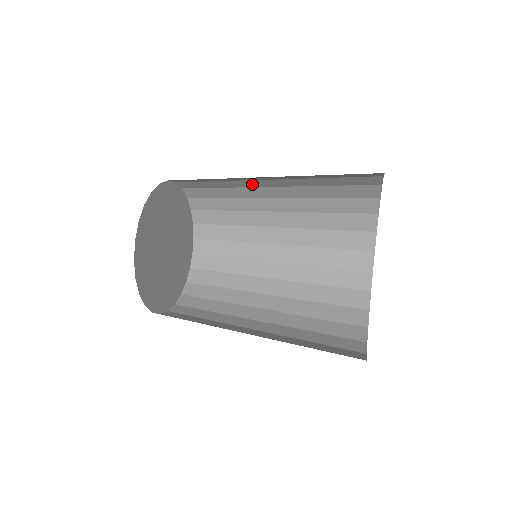
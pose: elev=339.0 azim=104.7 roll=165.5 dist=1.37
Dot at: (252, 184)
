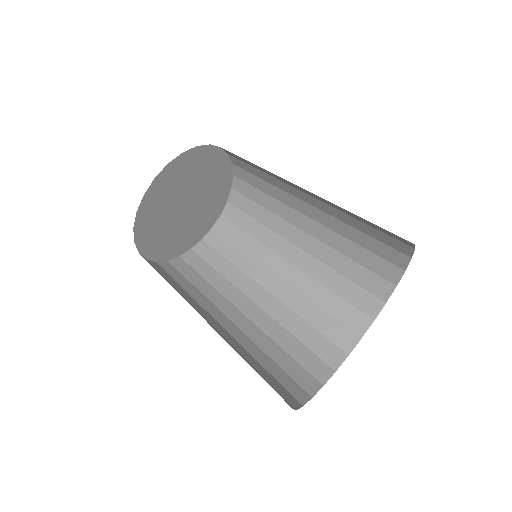
Dot at: occluded
